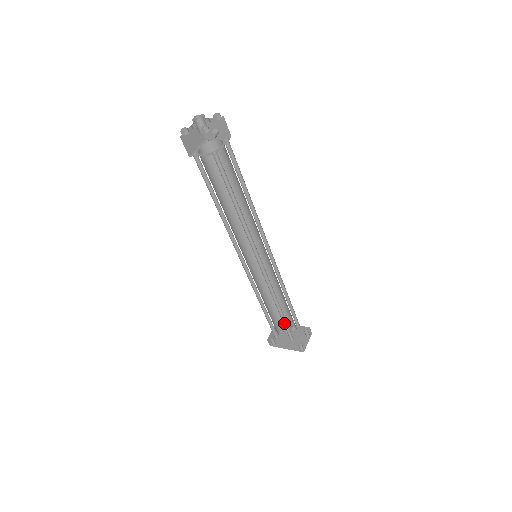
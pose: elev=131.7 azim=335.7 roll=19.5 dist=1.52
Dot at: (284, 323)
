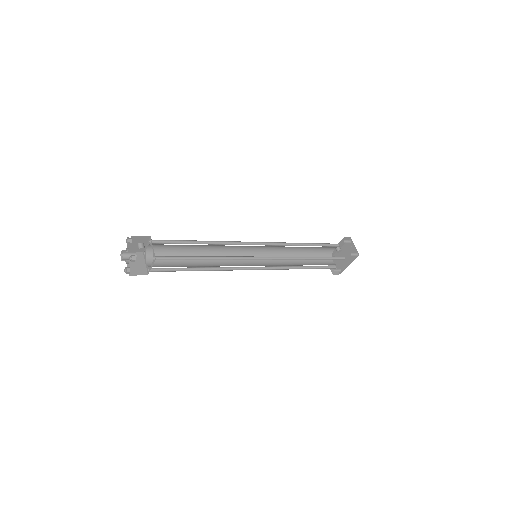
Dot at: (325, 259)
